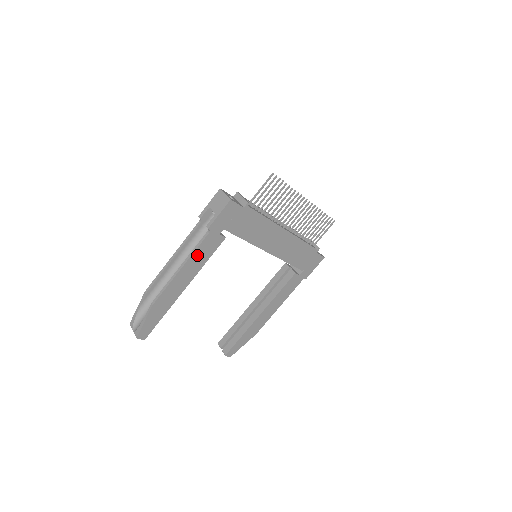
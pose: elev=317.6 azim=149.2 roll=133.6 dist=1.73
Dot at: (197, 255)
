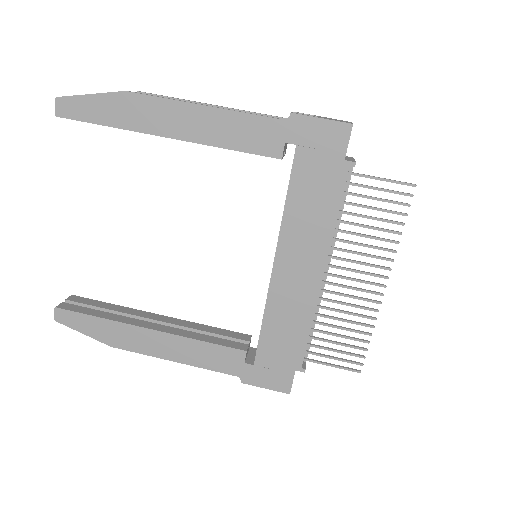
Dot at: (237, 122)
